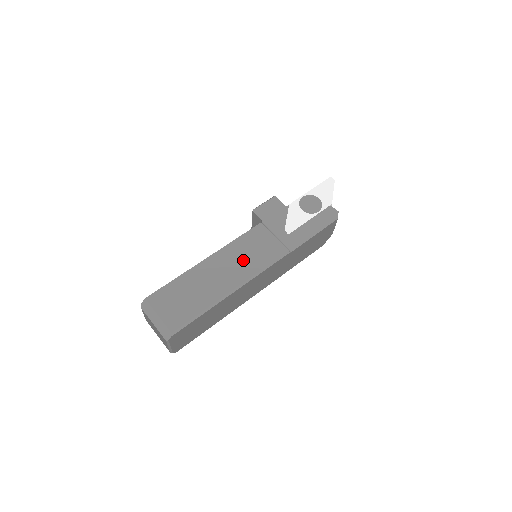
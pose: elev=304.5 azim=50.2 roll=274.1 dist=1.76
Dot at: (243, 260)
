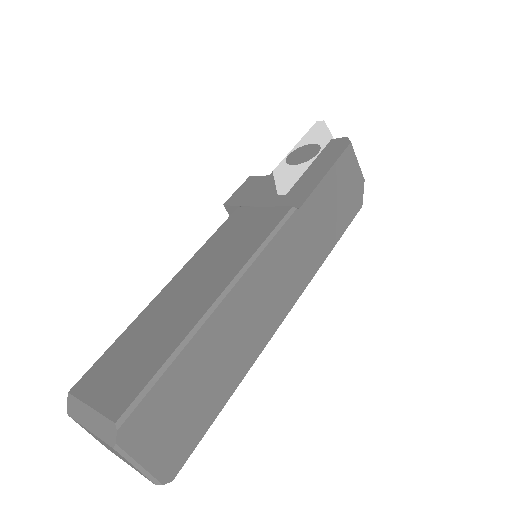
Dot at: (224, 255)
